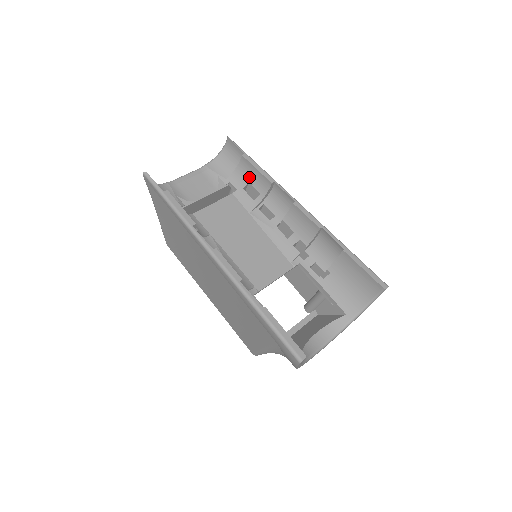
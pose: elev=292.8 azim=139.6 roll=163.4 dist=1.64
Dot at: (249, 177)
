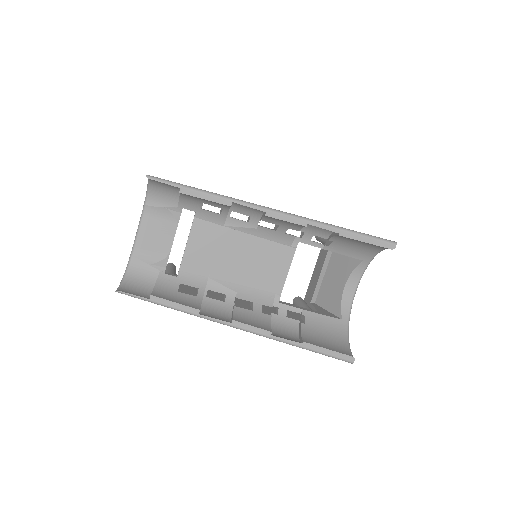
Dot at: (200, 201)
